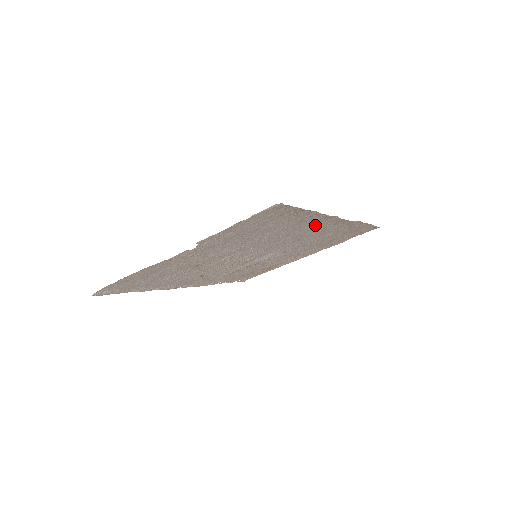
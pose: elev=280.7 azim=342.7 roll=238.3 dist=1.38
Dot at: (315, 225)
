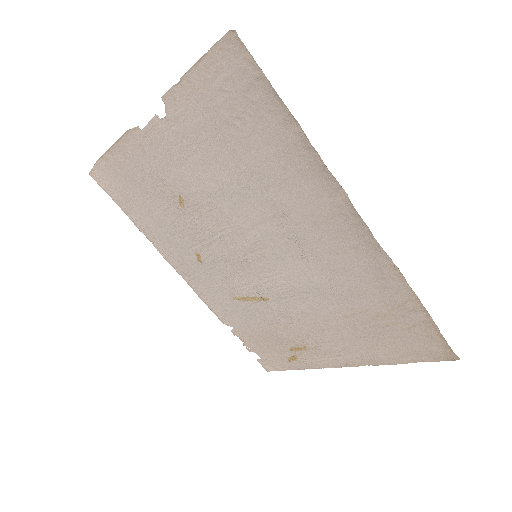
Dot at: (318, 203)
